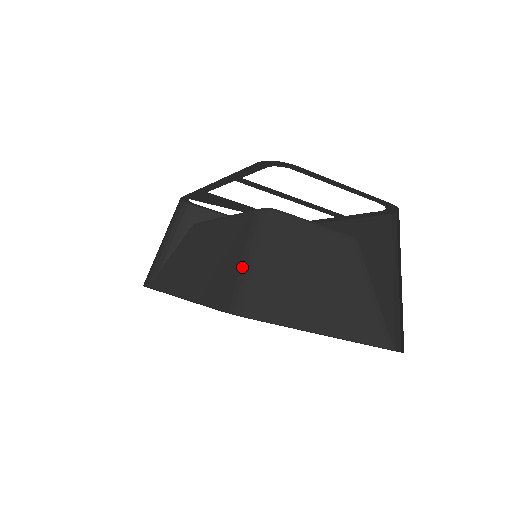
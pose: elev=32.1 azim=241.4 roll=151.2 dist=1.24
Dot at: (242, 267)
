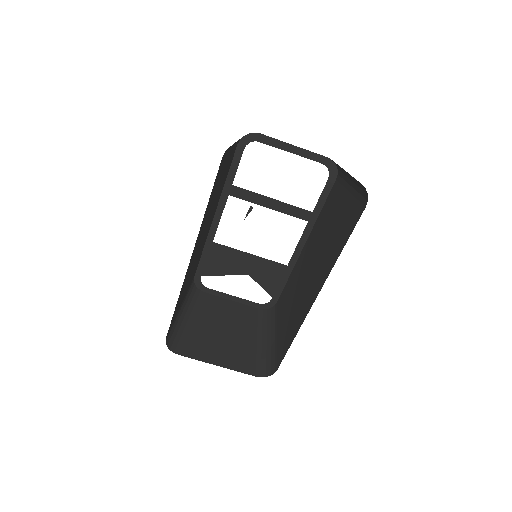
Dot at: occluded
